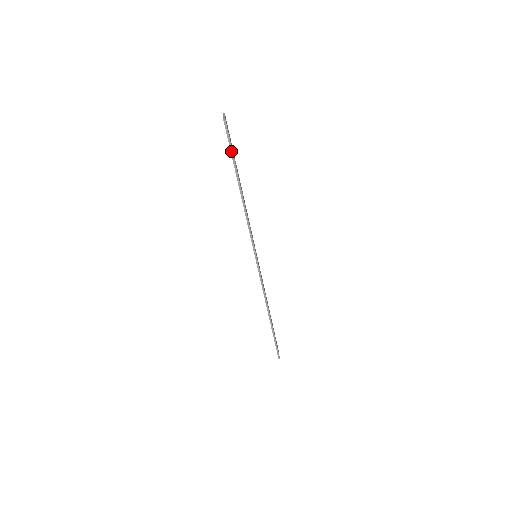
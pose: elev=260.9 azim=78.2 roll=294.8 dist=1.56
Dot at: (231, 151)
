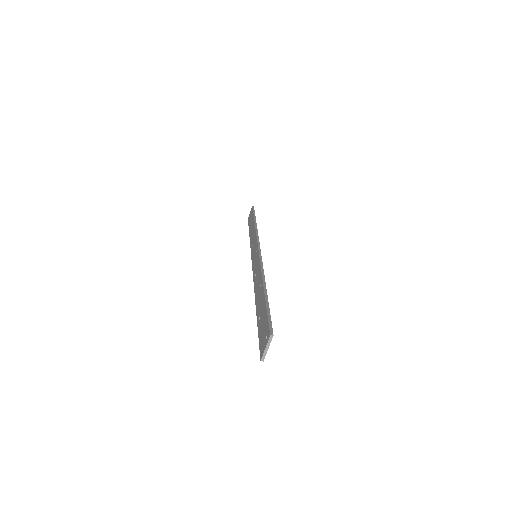
Dot at: (259, 335)
